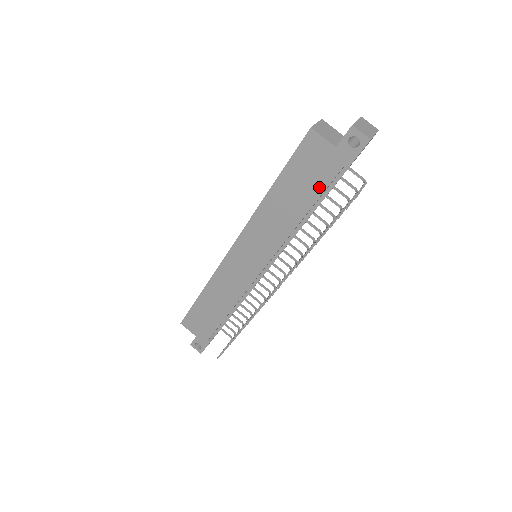
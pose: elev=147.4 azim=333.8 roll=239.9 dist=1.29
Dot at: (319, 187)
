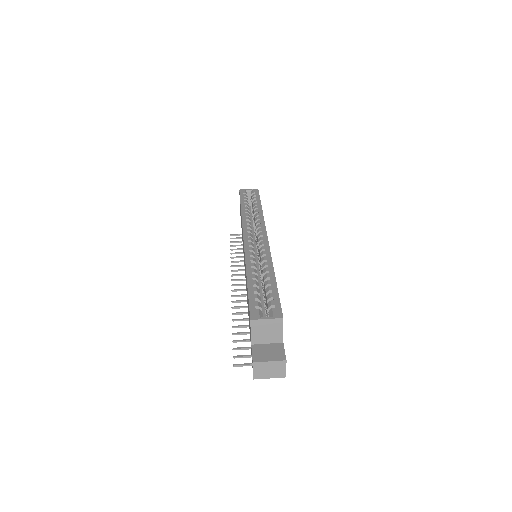
Dot at: (249, 326)
